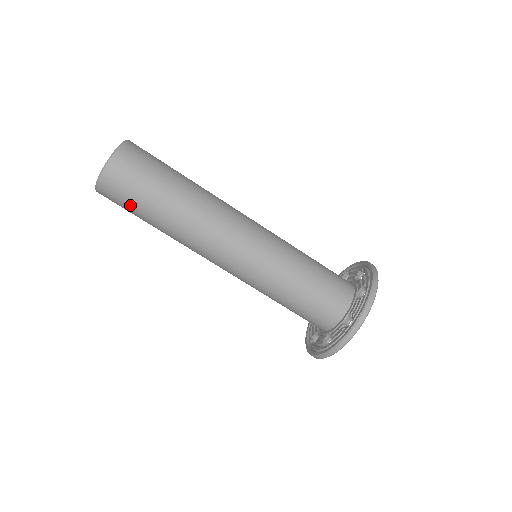
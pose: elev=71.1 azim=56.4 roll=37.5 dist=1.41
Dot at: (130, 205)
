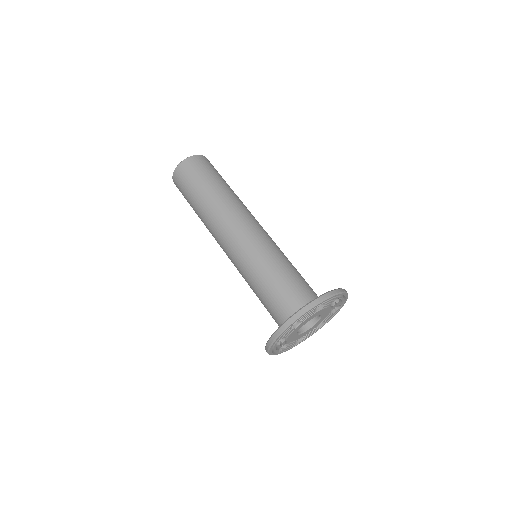
Dot at: (206, 172)
